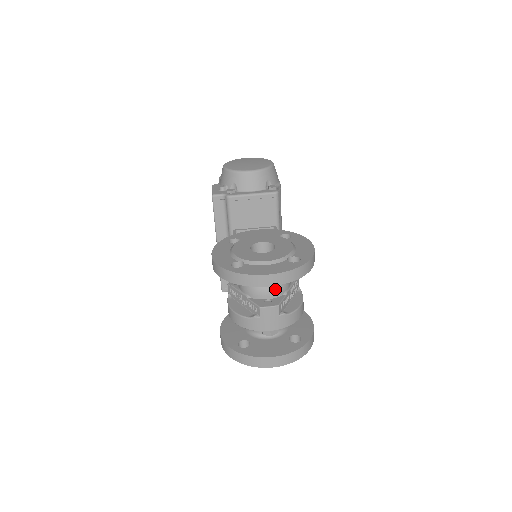
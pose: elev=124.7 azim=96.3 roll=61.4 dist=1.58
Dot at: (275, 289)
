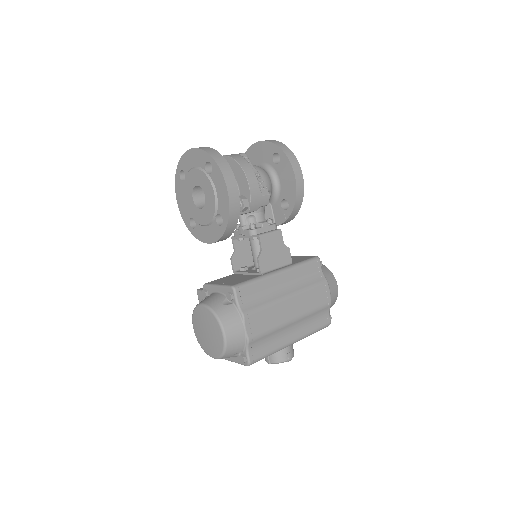
Dot at: (254, 165)
